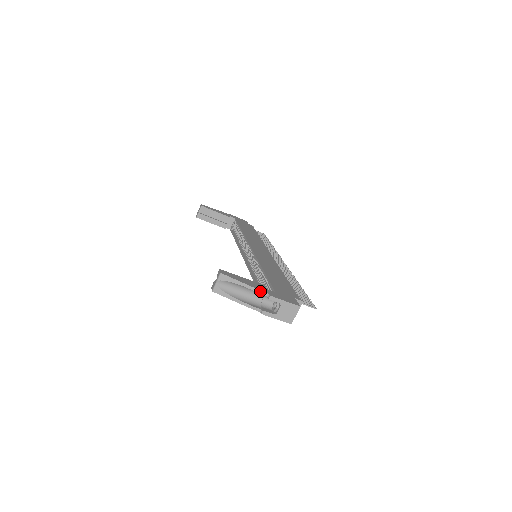
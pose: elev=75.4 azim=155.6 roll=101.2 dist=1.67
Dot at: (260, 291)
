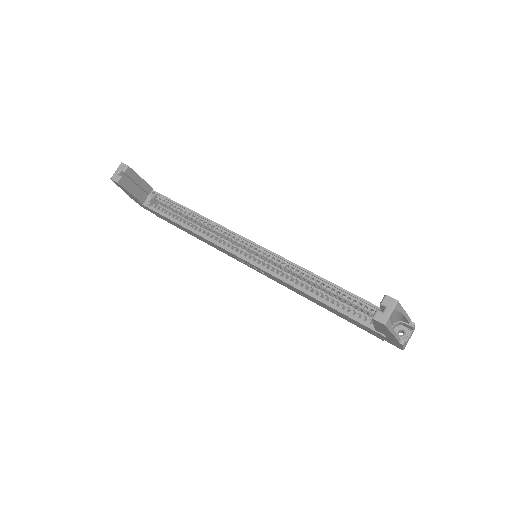
Dot at: (410, 319)
